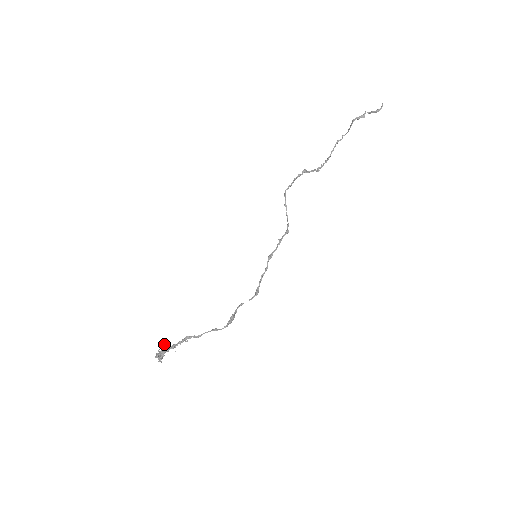
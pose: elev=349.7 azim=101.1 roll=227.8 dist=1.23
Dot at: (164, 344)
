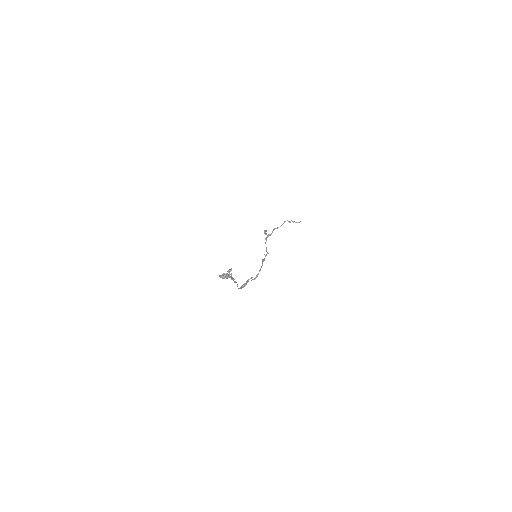
Dot at: occluded
